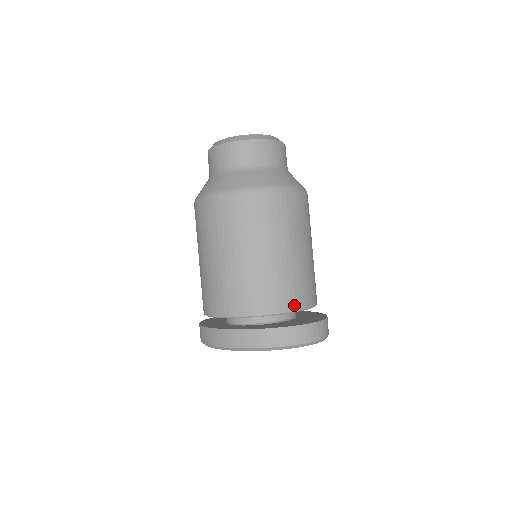
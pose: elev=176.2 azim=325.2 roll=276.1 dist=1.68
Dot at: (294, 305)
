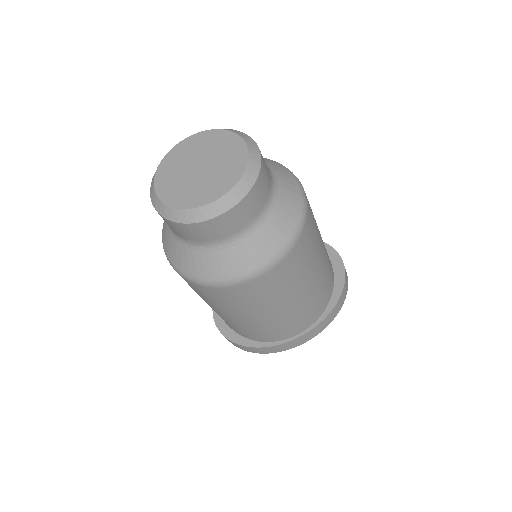
Dot at: (332, 272)
